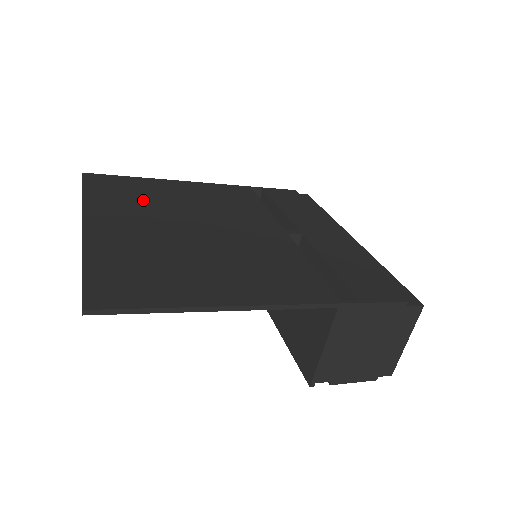
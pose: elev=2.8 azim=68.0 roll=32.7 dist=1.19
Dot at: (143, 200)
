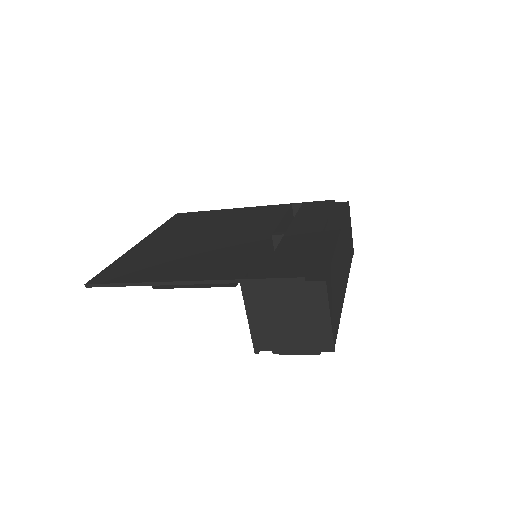
Dot at: (192, 225)
